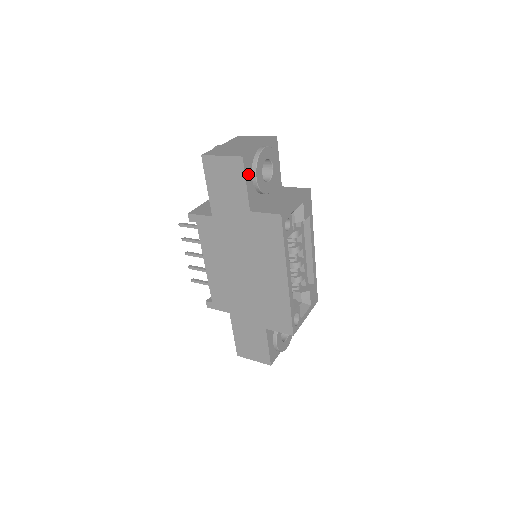
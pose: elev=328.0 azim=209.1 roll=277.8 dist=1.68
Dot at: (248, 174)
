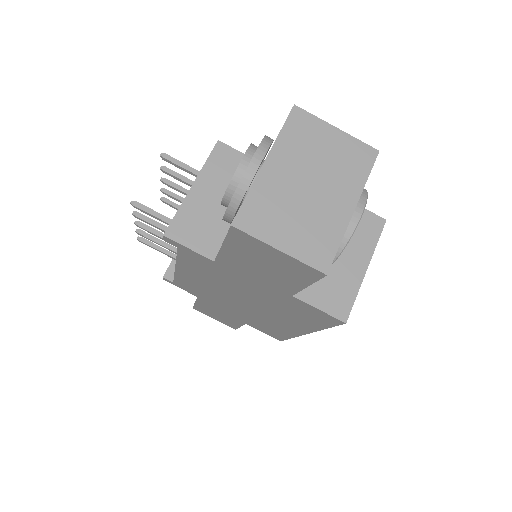
Dot at: occluded
